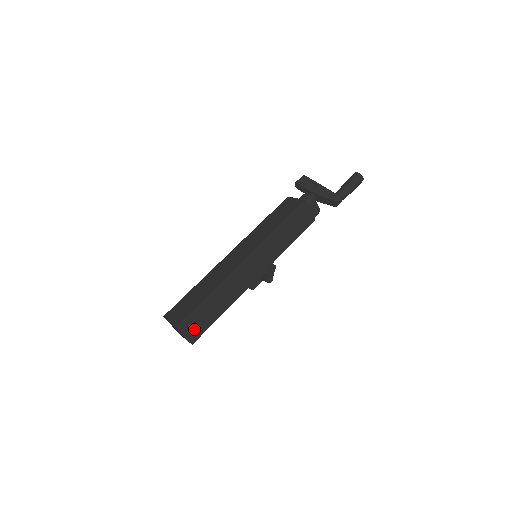
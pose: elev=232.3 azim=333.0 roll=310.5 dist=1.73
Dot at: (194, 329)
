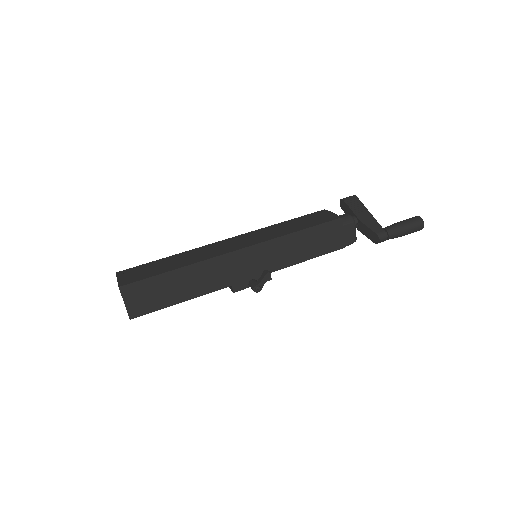
Dot at: (140, 302)
